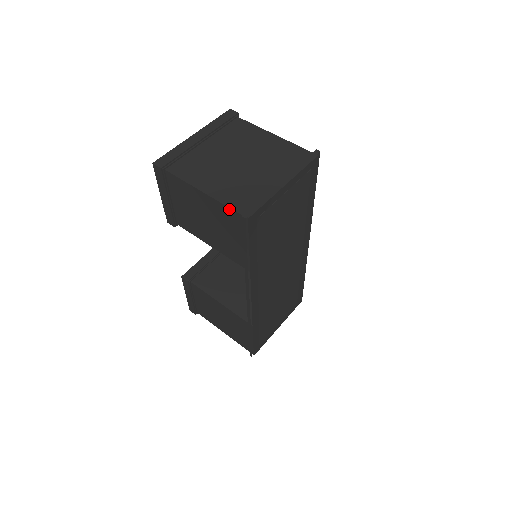
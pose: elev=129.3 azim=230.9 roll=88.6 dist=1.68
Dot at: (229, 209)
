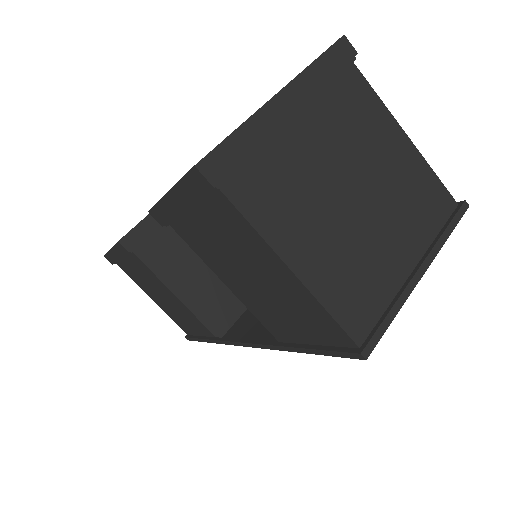
Dot at: (335, 323)
